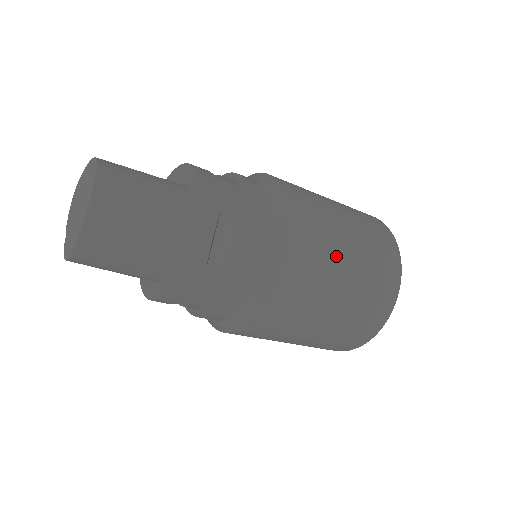
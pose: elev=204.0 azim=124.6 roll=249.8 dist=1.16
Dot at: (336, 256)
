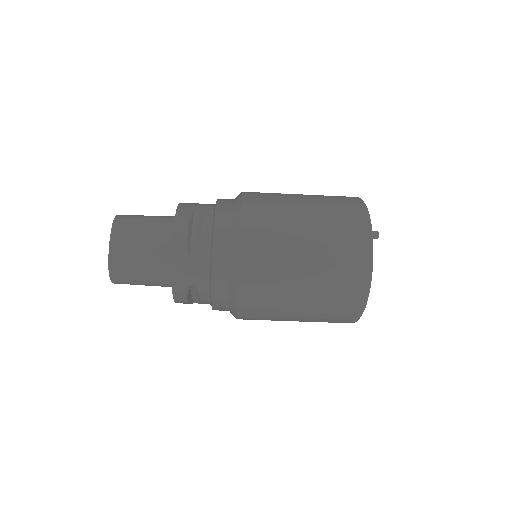
Dot at: (290, 216)
